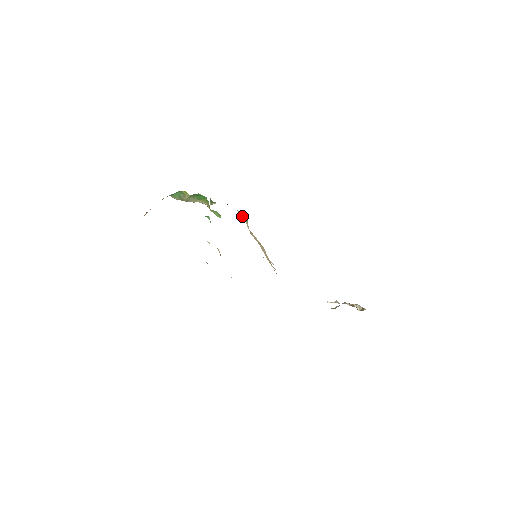
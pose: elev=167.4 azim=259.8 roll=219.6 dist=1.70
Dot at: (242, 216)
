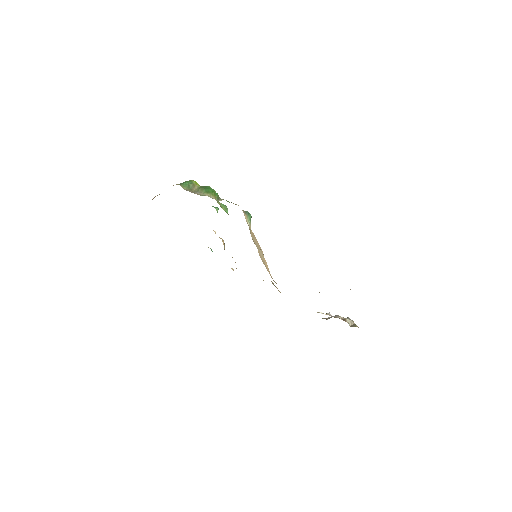
Dot at: (246, 217)
